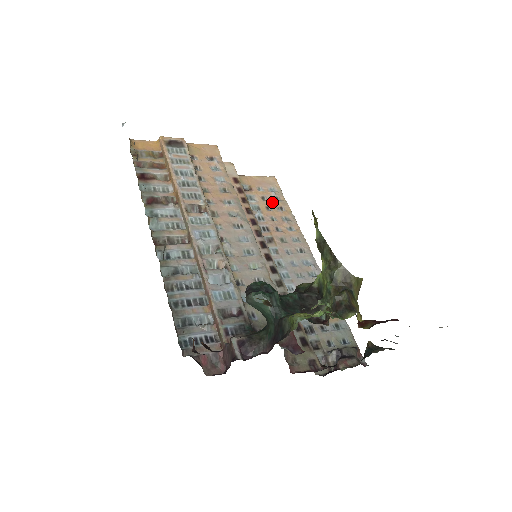
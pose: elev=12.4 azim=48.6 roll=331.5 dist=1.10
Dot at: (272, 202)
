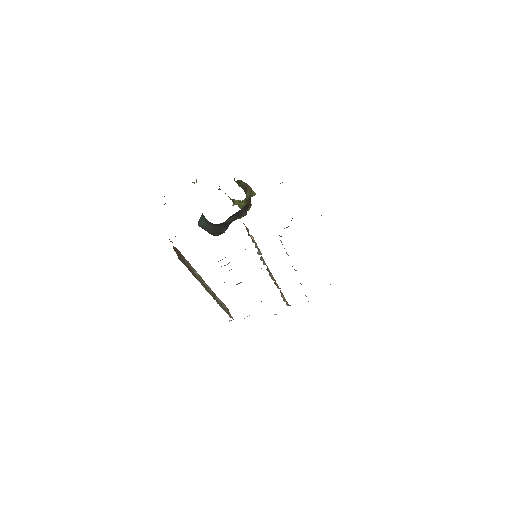
Dot at: occluded
